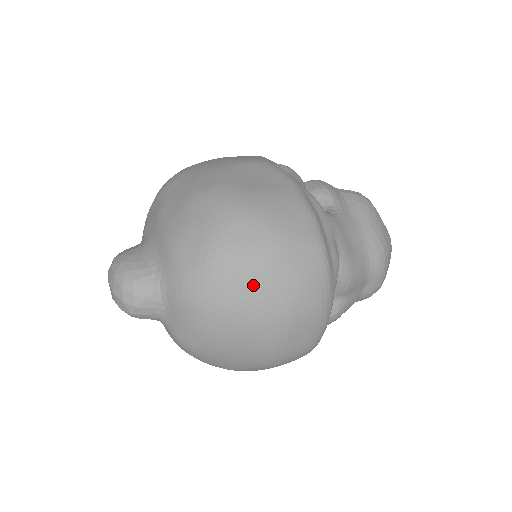
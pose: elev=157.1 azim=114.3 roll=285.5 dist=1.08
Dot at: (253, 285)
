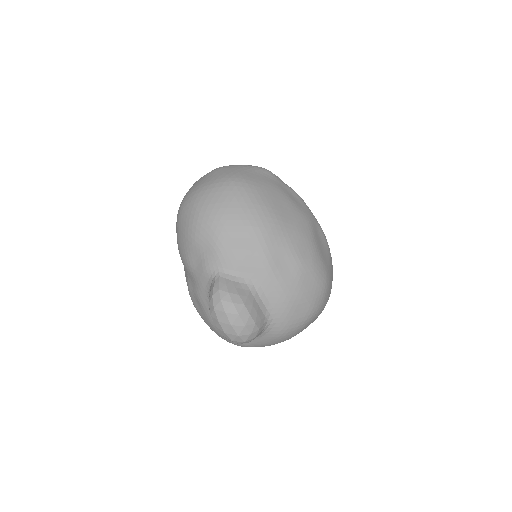
Dot at: occluded
